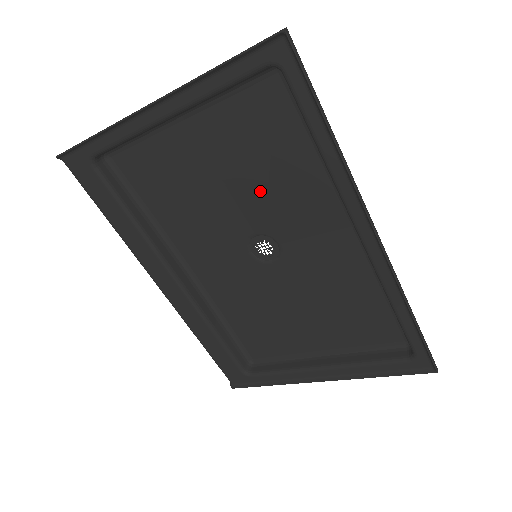
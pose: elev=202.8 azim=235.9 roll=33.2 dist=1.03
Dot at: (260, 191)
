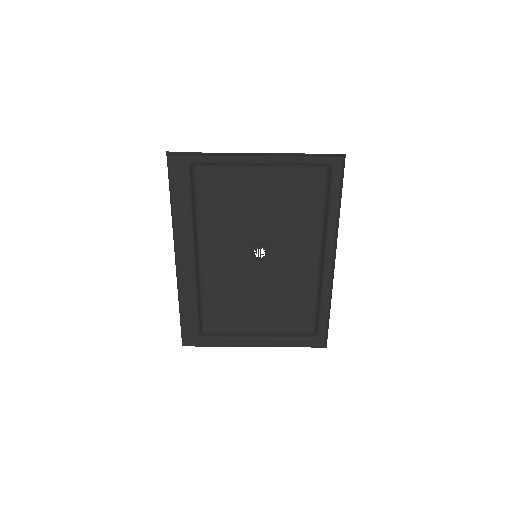
Dot at: (279, 220)
